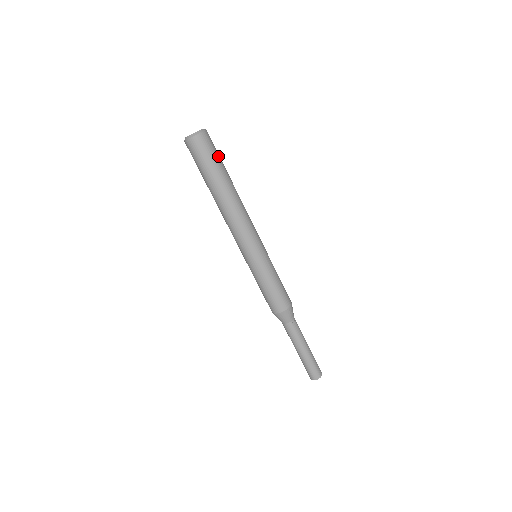
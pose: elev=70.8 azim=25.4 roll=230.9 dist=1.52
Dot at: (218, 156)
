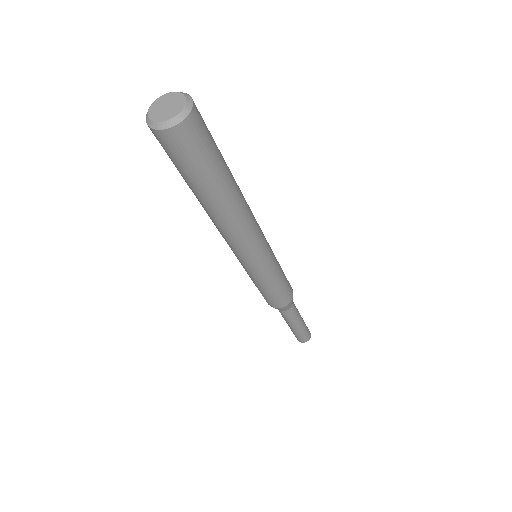
Dot at: (204, 161)
